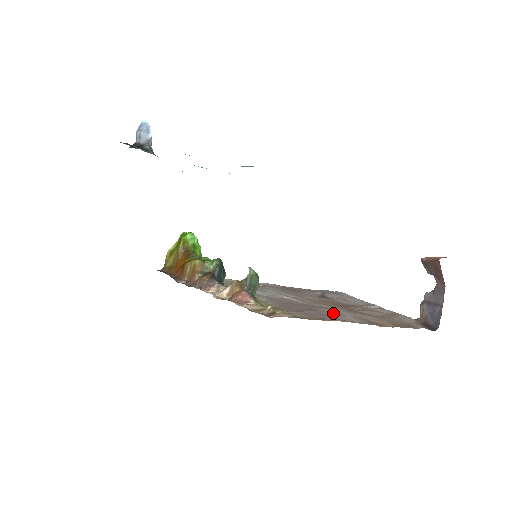
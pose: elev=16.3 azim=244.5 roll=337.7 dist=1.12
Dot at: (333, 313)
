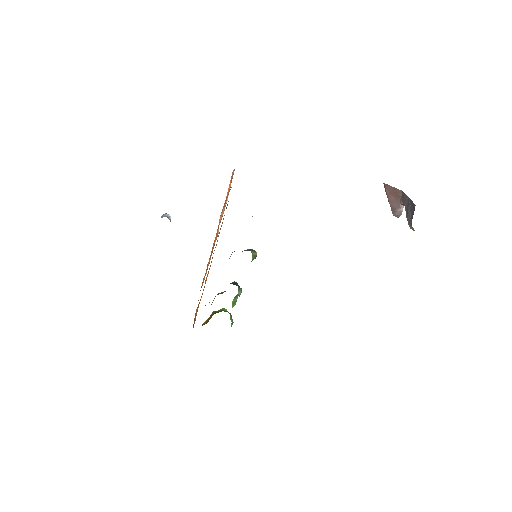
Dot at: occluded
